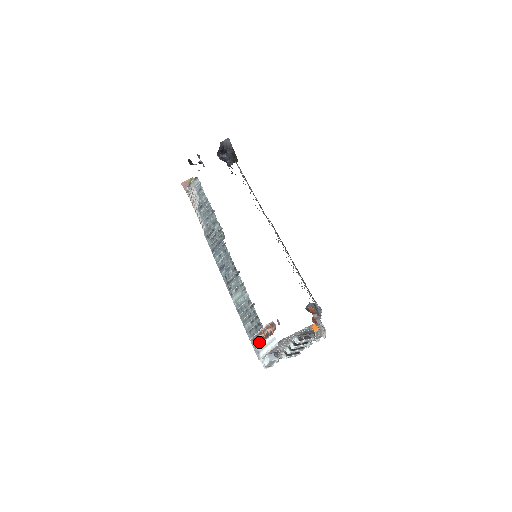
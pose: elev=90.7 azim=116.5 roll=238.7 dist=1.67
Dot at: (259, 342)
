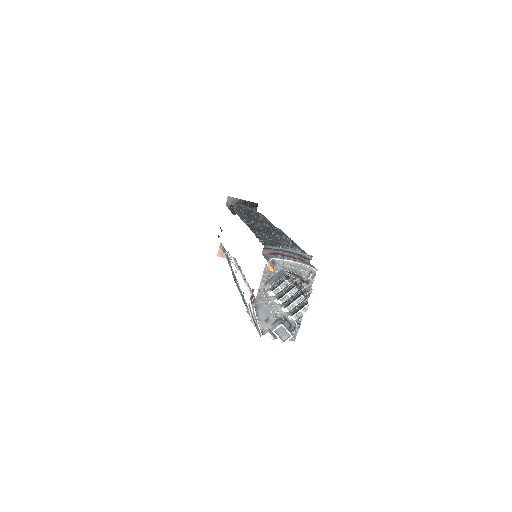
Dot at: occluded
